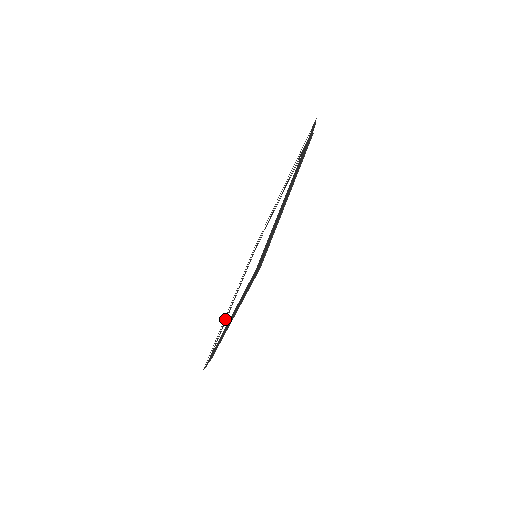
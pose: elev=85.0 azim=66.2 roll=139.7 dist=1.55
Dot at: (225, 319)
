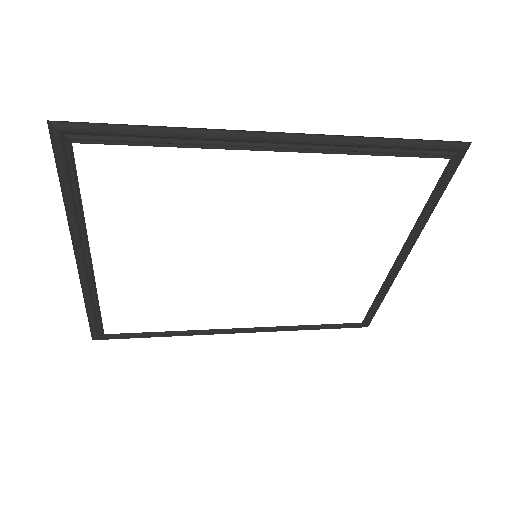
Dot at: (80, 226)
